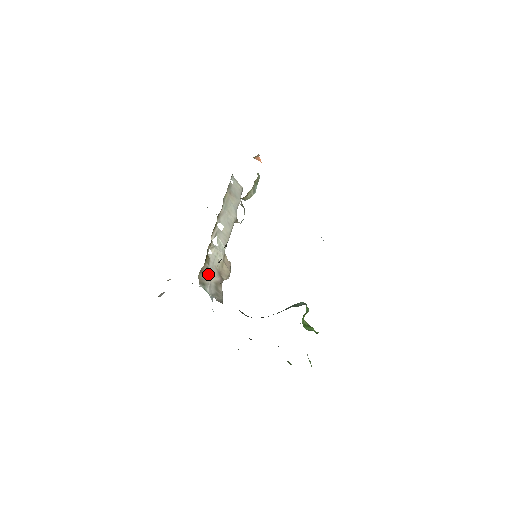
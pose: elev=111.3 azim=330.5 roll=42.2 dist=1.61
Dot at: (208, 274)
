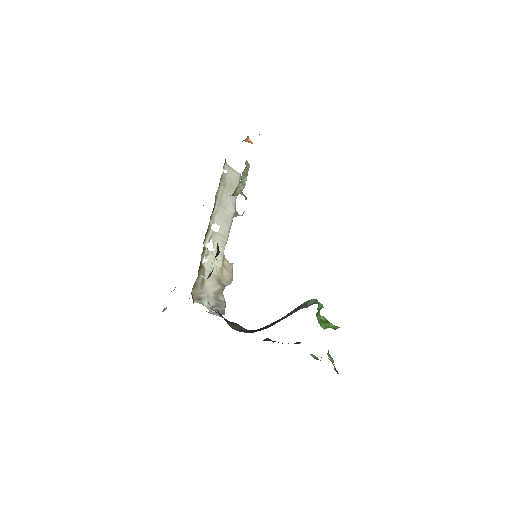
Dot at: (204, 286)
